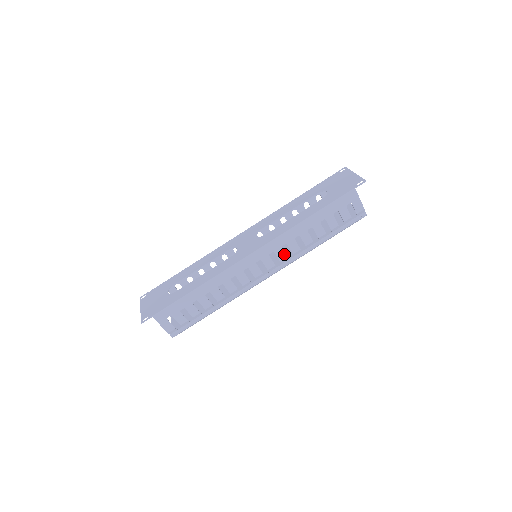
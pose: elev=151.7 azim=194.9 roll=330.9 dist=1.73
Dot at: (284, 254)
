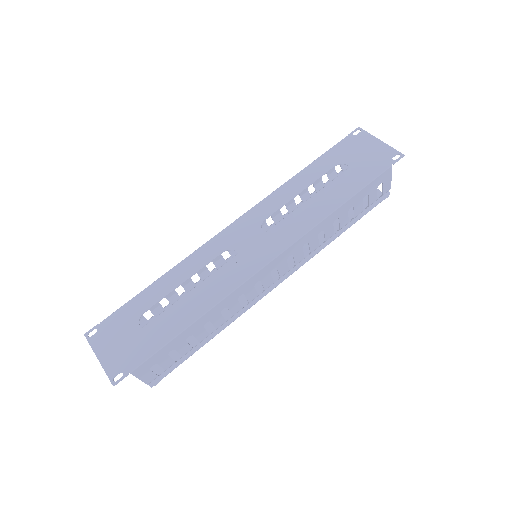
Dot at: (302, 255)
